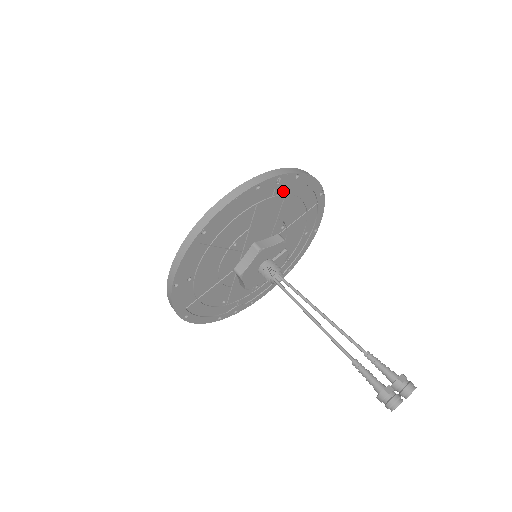
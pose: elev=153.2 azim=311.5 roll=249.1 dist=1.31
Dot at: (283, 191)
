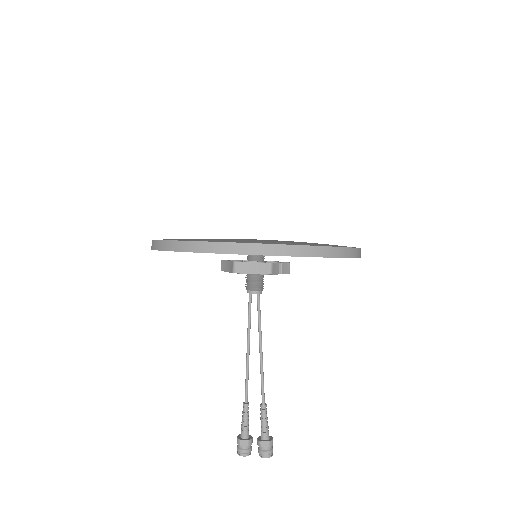
Dot at: occluded
